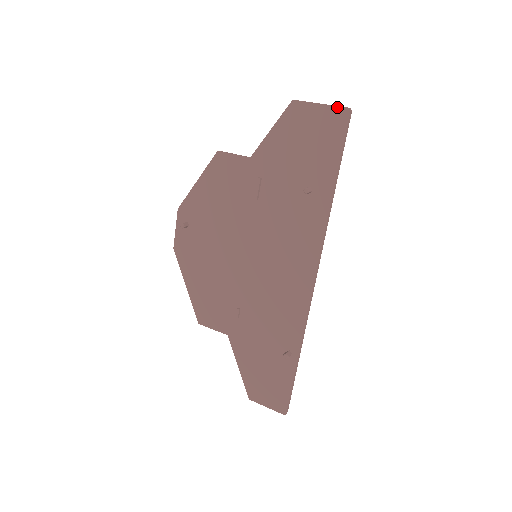
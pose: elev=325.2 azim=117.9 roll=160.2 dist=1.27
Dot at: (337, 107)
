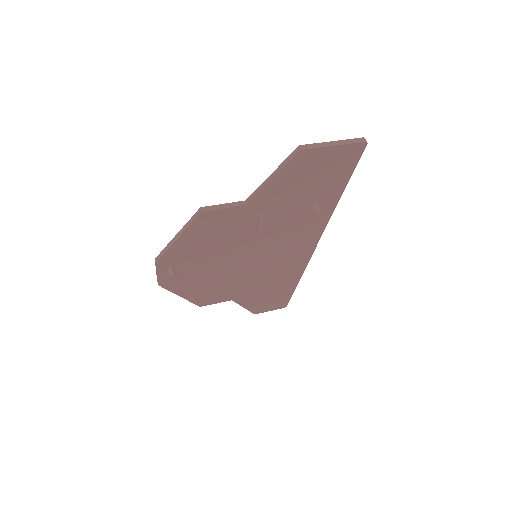
Dot at: (353, 144)
